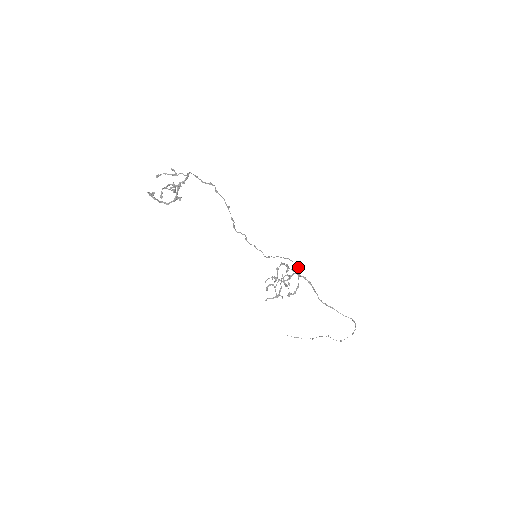
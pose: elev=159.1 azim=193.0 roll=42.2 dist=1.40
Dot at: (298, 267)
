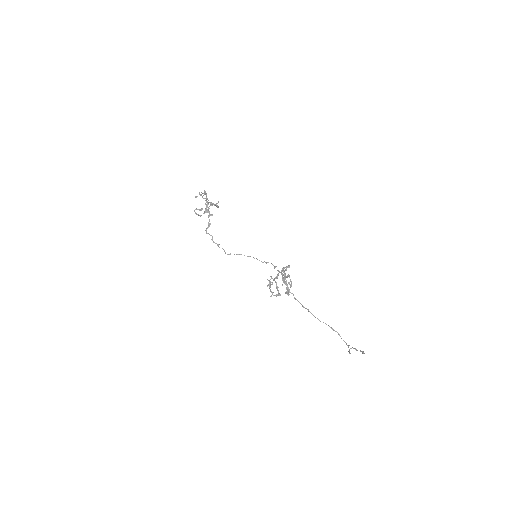
Dot at: occluded
